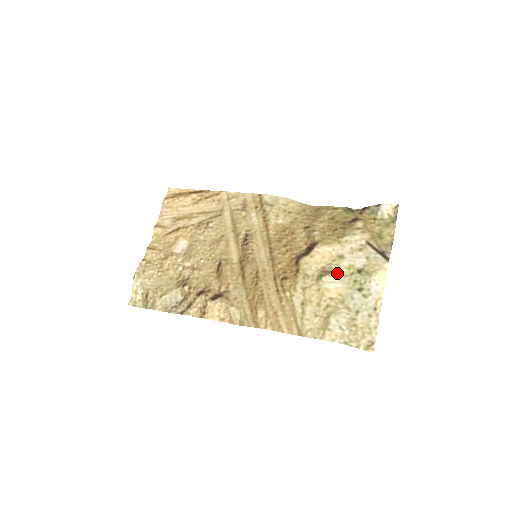
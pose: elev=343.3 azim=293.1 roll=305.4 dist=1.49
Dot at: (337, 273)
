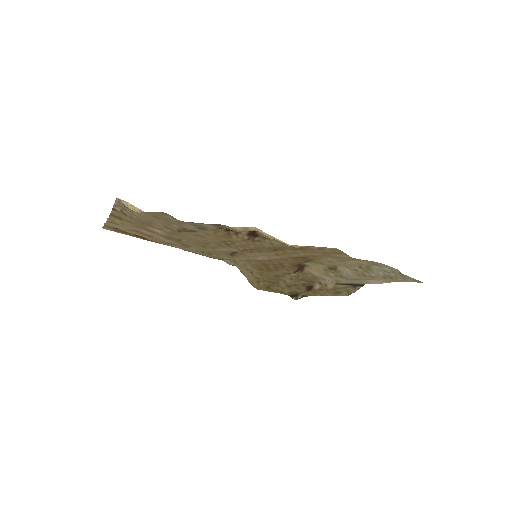
Dot at: (339, 274)
